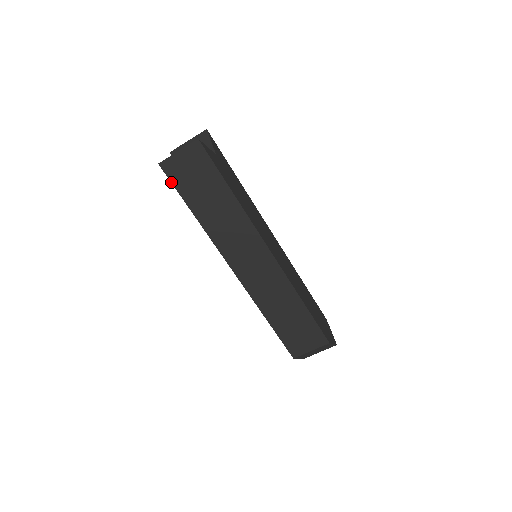
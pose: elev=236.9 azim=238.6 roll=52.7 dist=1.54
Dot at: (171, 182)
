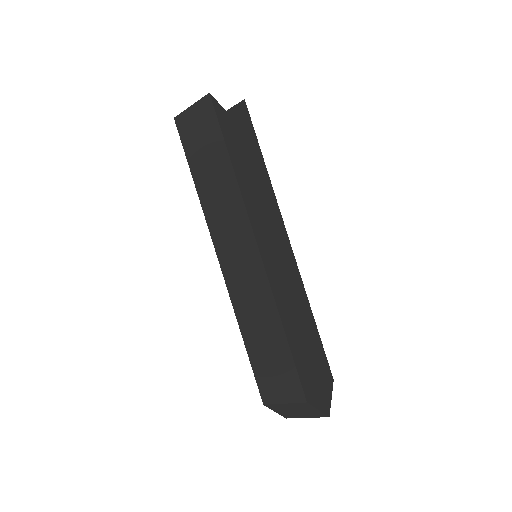
Dot at: (181, 140)
